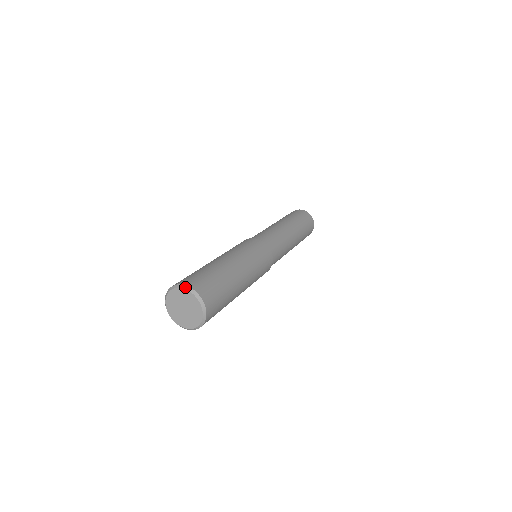
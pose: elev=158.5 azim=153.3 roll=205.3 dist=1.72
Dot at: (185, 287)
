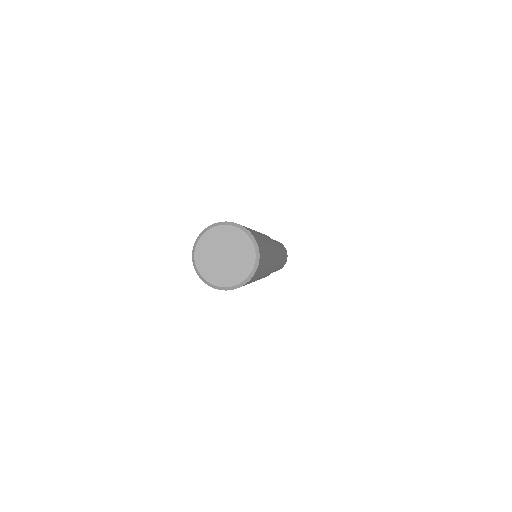
Dot at: (215, 224)
